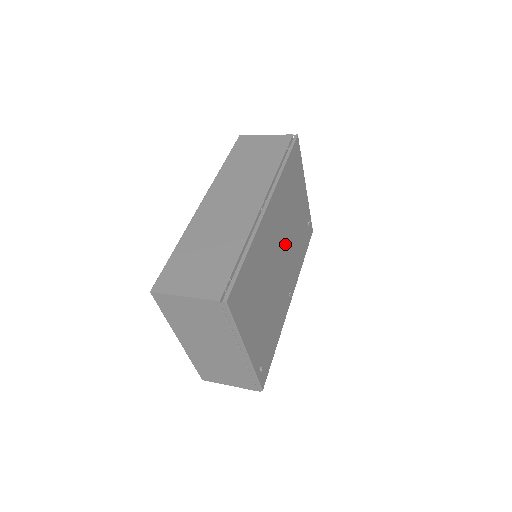
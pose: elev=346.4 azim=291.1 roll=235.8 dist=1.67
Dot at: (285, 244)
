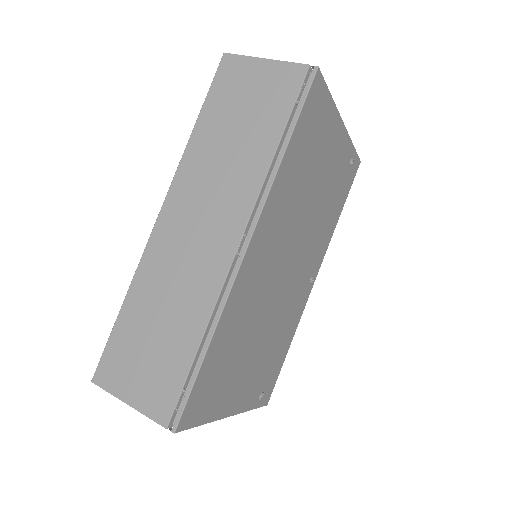
Dot at: (296, 244)
